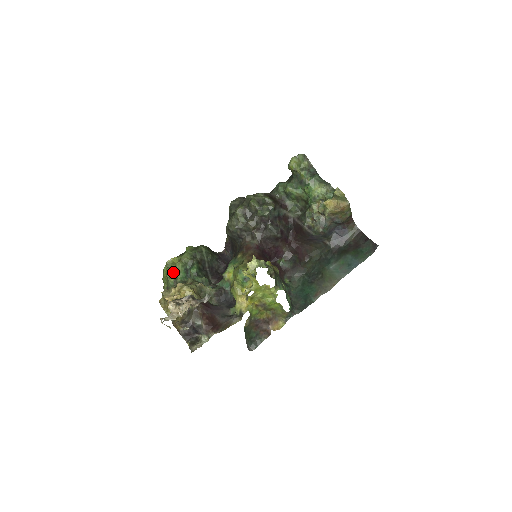
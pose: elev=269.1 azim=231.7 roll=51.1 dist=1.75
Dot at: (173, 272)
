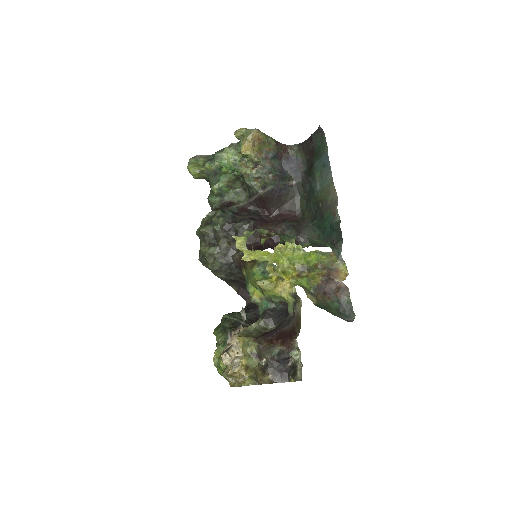
Dot at: occluded
